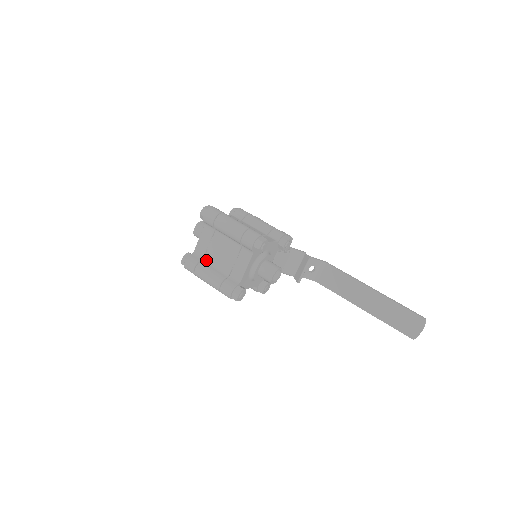
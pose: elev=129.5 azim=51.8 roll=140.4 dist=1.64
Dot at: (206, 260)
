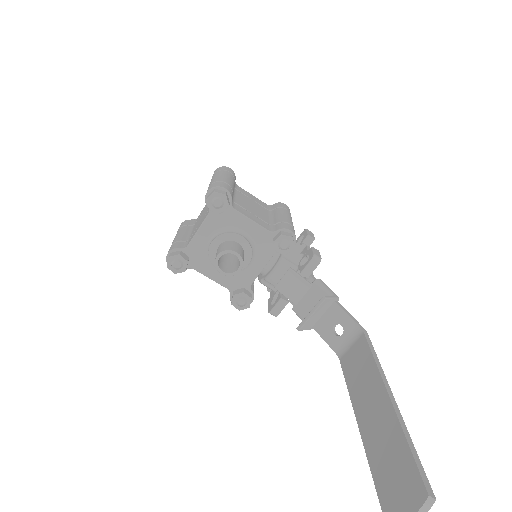
Dot at: (193, 226)
